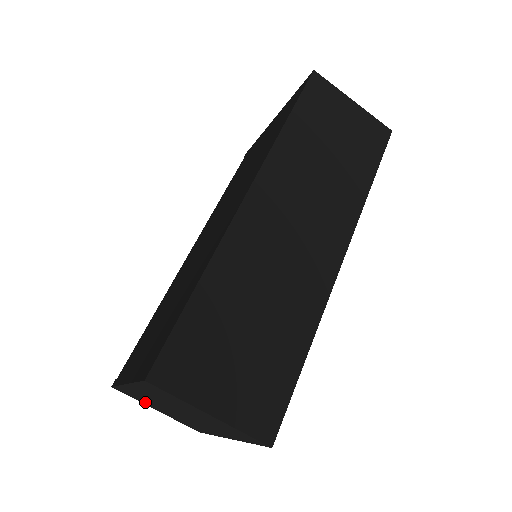
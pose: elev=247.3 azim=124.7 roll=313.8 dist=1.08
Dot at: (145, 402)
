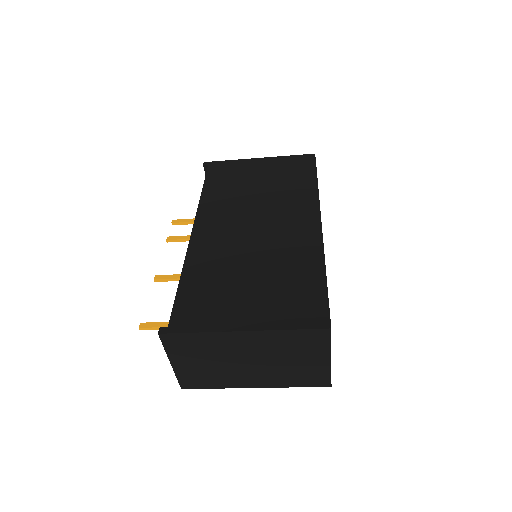
Dot at: (187, 353)
